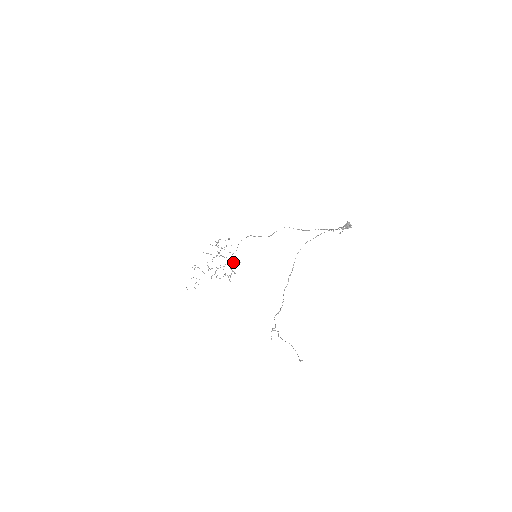
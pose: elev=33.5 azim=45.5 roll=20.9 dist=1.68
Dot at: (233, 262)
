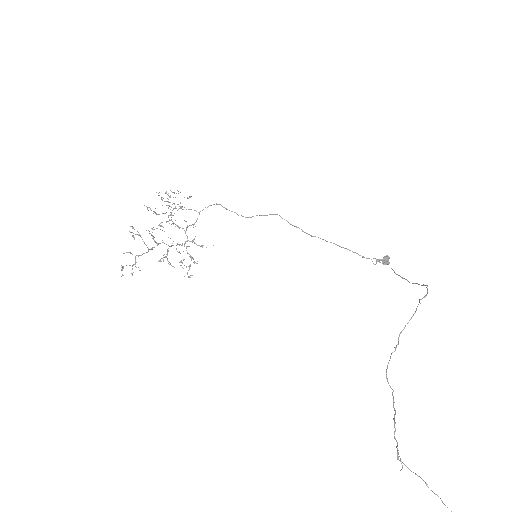
Dot at: (192, 241)
